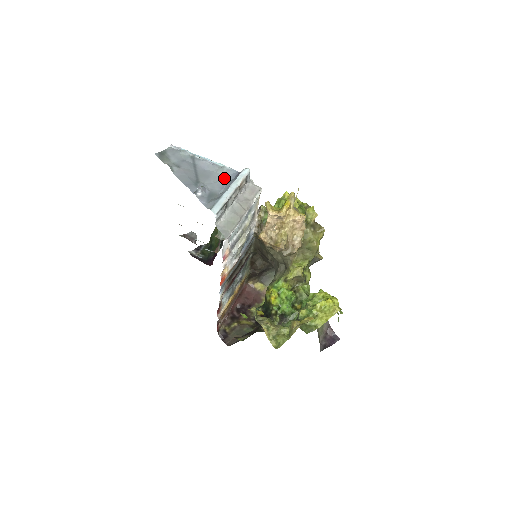
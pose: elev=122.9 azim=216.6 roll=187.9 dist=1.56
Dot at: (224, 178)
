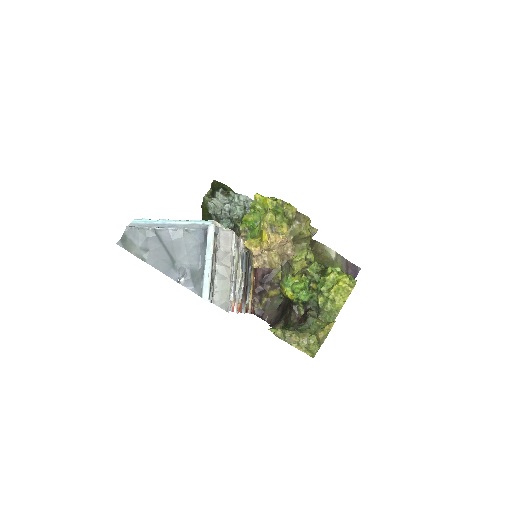
Dot at: (194, 243)
